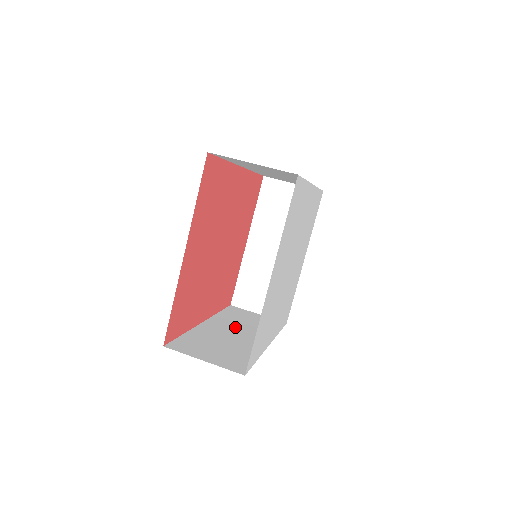
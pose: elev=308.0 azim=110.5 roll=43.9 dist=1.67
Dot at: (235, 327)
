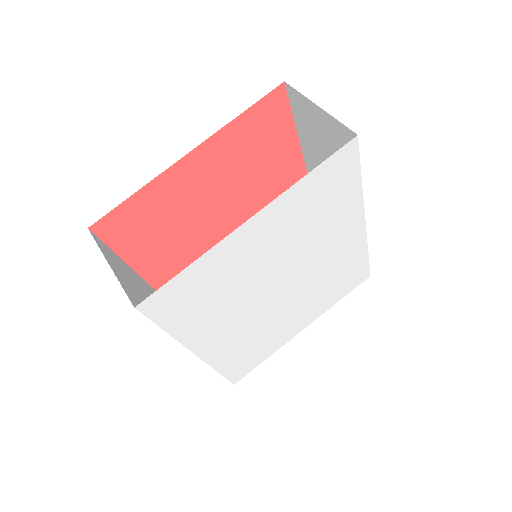
Dot at: occluded
